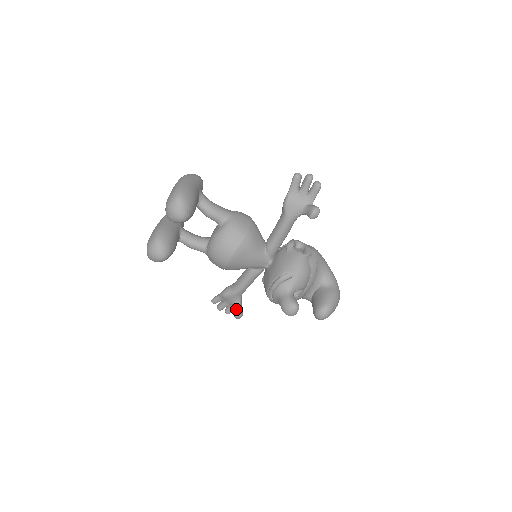
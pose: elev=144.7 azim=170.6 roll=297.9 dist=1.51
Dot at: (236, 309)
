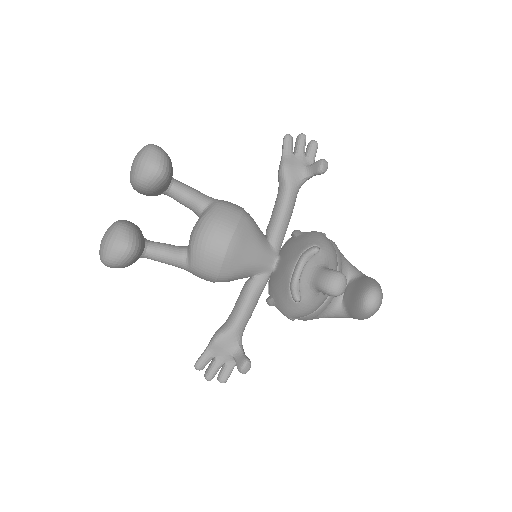
Dot at: (239, 357)
